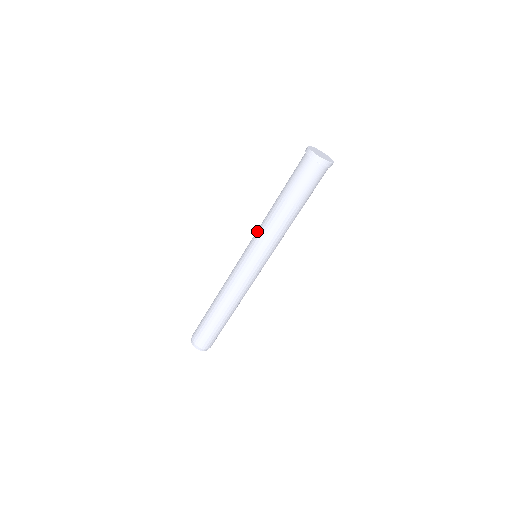
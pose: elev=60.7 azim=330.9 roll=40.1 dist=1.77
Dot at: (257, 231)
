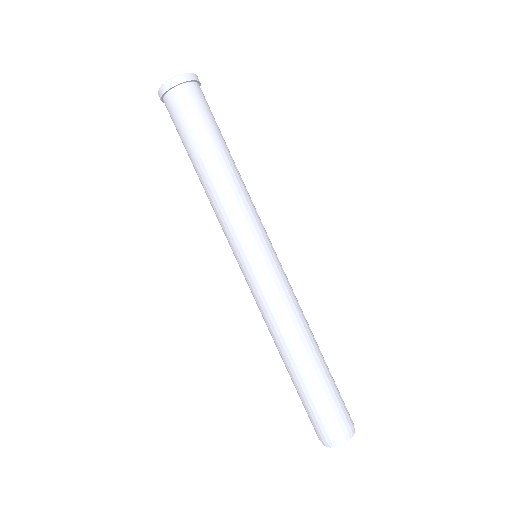
Dot at: occluded
